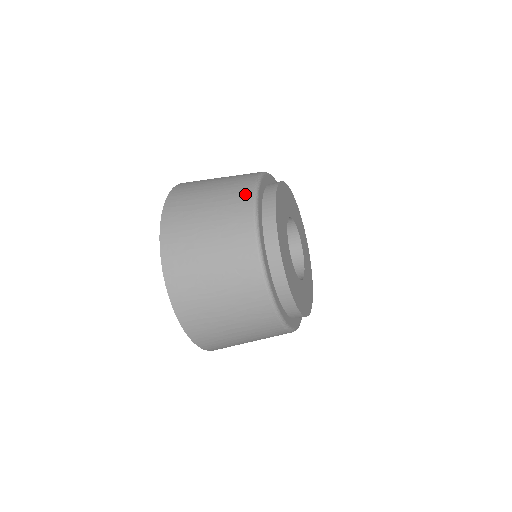
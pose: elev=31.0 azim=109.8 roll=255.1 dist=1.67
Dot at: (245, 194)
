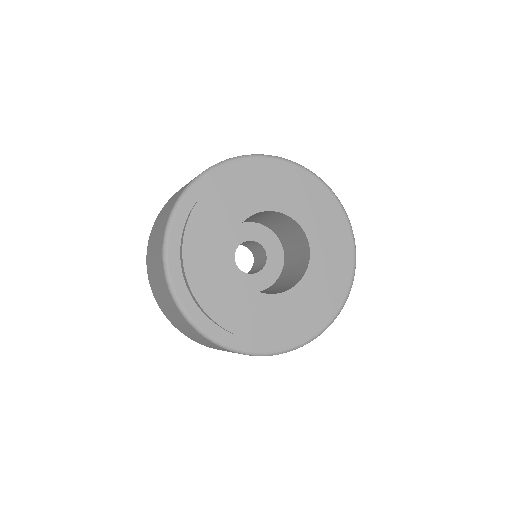
Dot at: occluded
